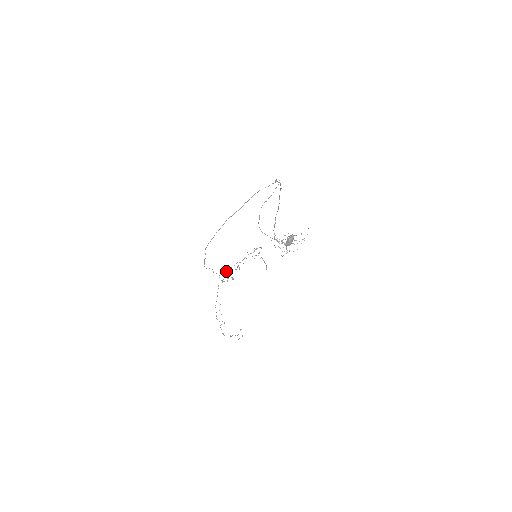
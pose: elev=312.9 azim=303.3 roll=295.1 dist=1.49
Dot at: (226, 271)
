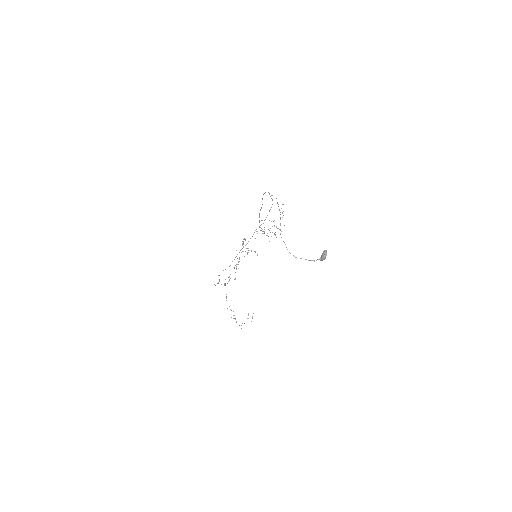
Dot at: (228, 277)
